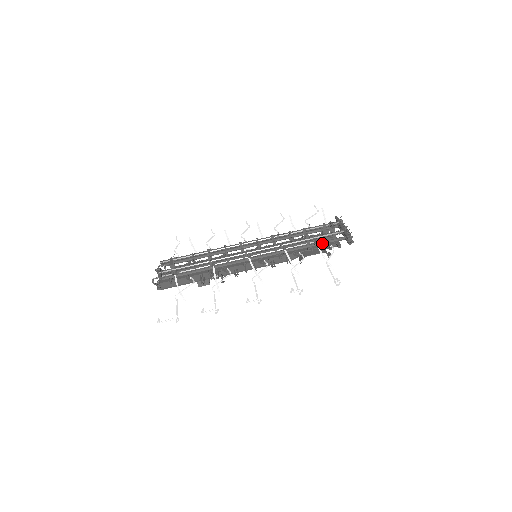
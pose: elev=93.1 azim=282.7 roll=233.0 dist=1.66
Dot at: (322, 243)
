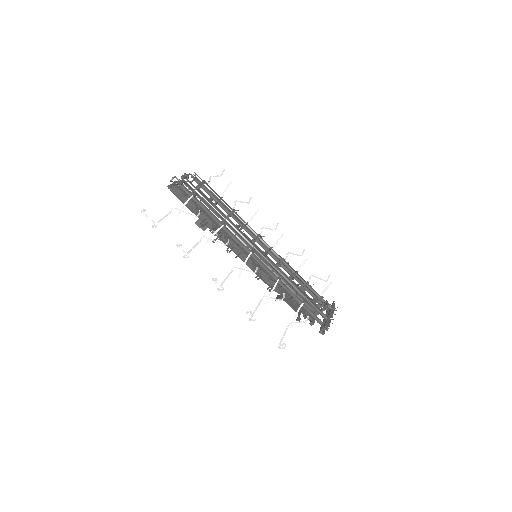
Dot at: (305, 307)
